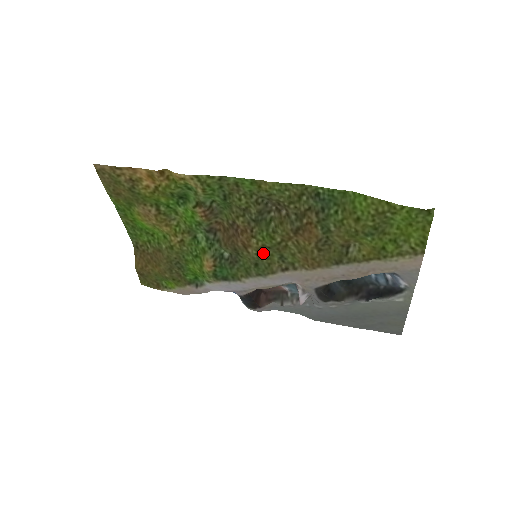
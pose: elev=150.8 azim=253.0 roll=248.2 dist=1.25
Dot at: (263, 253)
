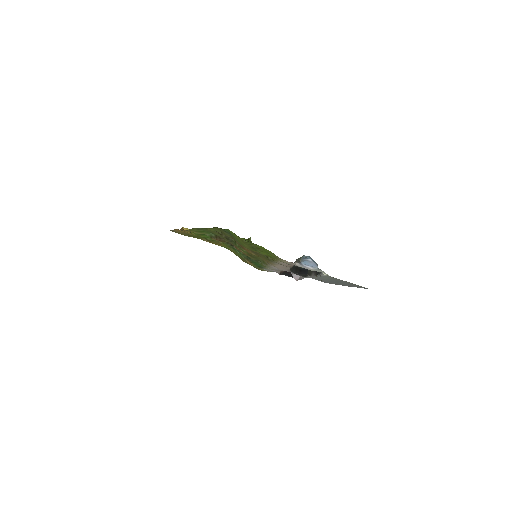
Dot at: (253, 256)
